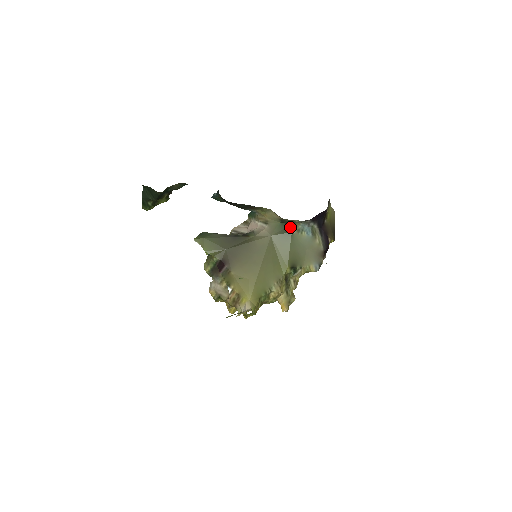
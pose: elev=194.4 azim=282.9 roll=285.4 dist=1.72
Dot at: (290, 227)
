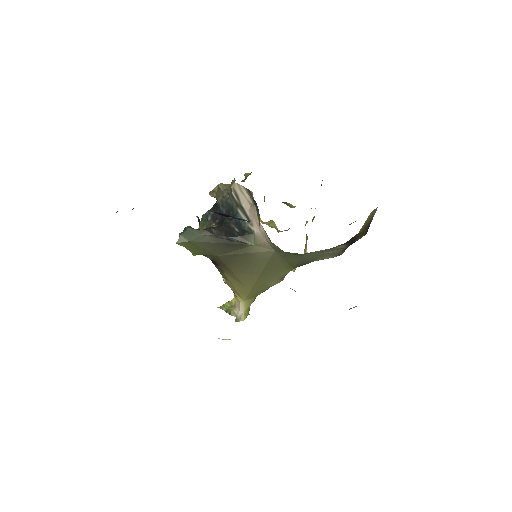
Dot at: occluded
